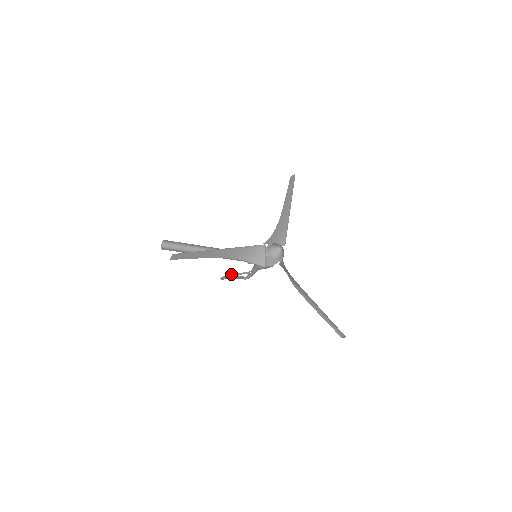
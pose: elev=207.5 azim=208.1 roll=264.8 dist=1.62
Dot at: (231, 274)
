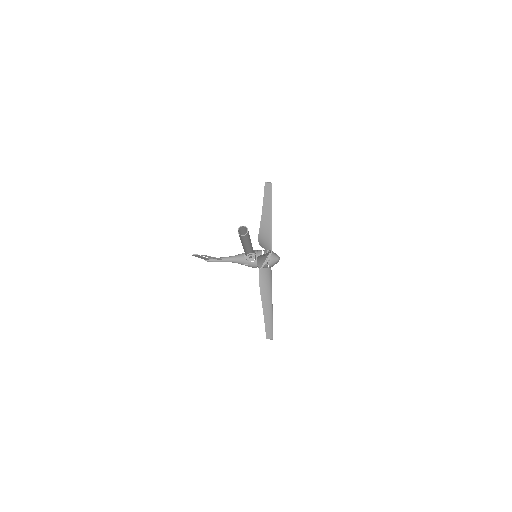
Dot at: occluded
